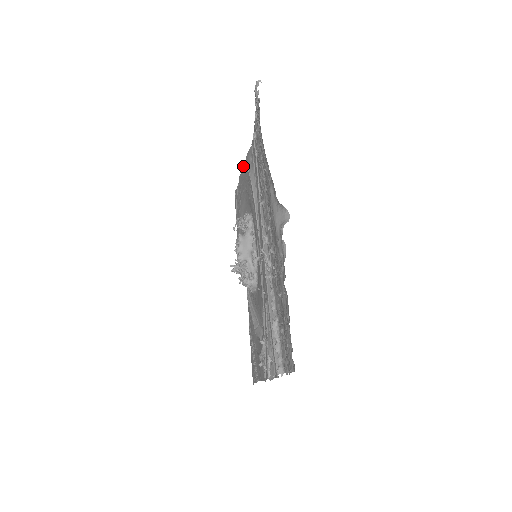
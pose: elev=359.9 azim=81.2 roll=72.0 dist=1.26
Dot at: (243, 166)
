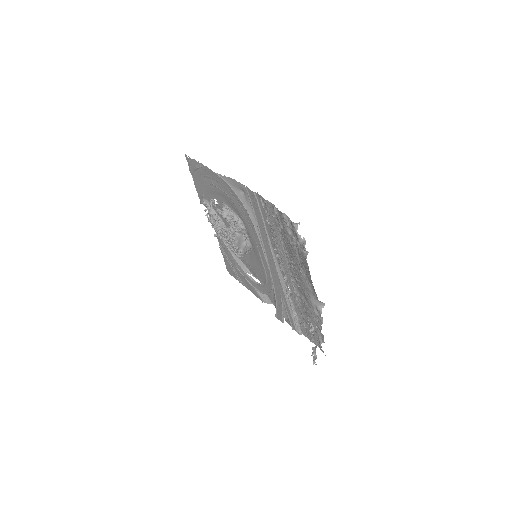
Dot at: (224, 181)
